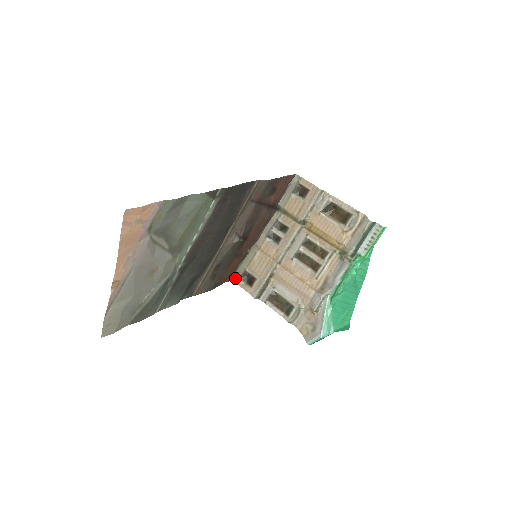
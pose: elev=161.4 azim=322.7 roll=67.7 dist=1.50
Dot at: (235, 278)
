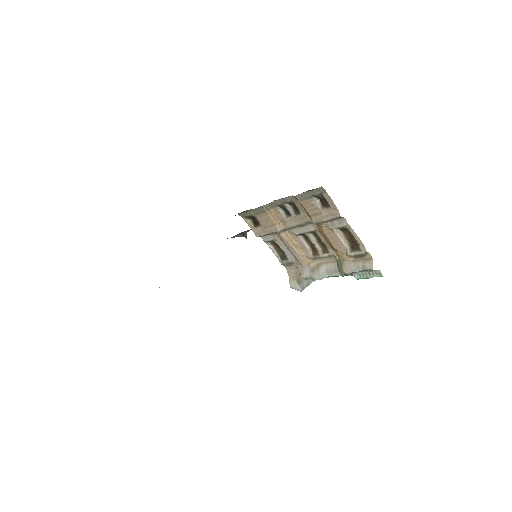
Dot at: (241, 214)
